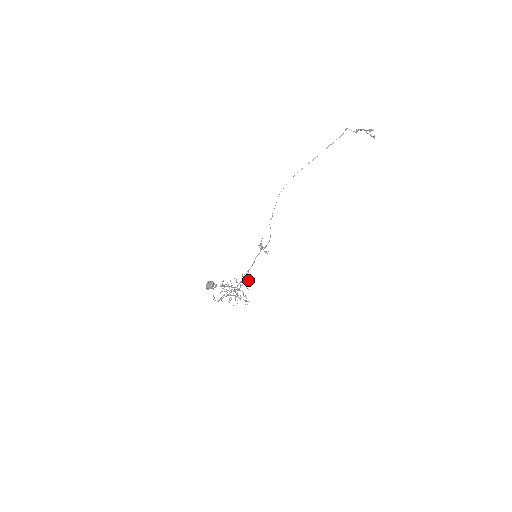
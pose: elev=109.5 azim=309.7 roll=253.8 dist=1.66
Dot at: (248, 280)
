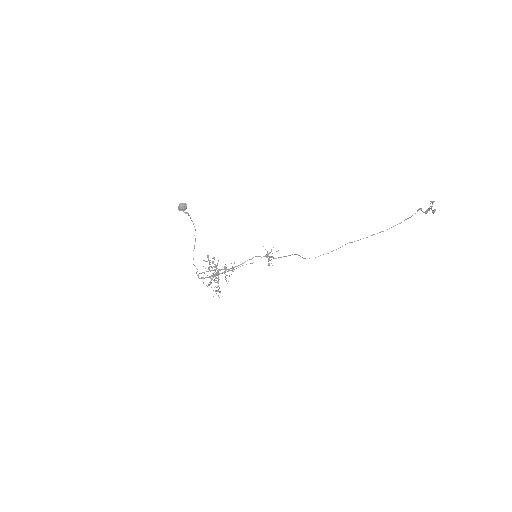
Dot at: (232, 268)
